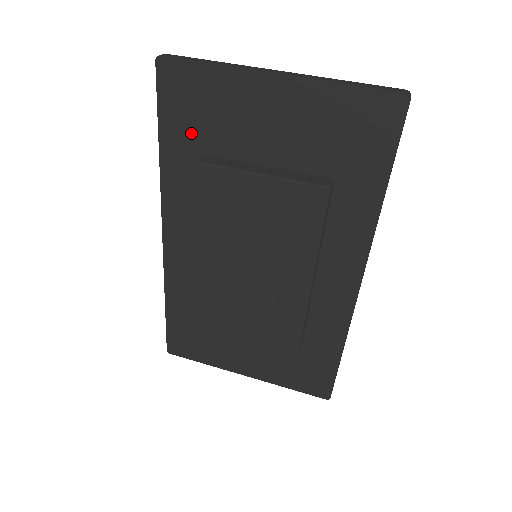
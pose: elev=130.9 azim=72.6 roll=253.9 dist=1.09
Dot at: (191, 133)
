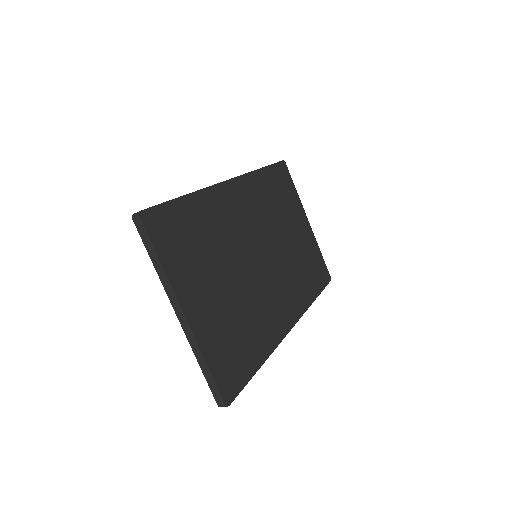
Dot at: occluded
